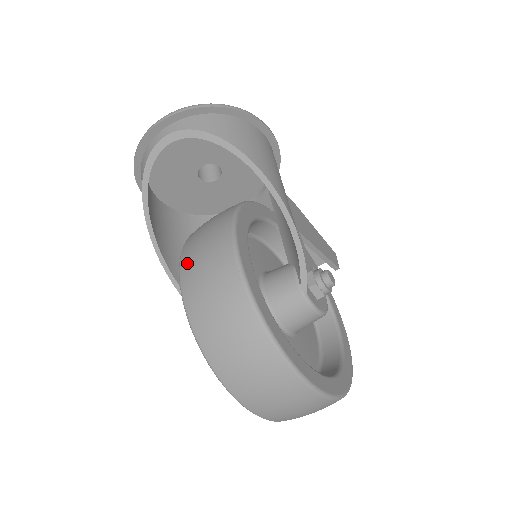
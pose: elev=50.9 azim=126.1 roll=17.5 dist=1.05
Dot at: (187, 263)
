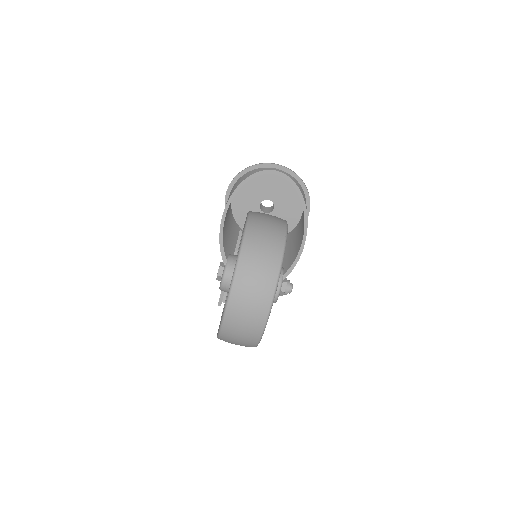
Dot at: (257, 214)
